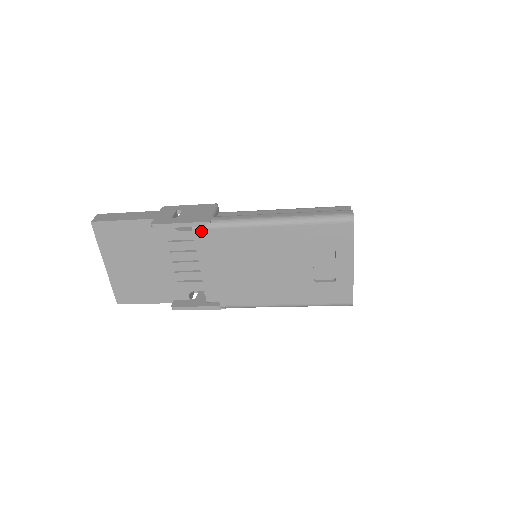
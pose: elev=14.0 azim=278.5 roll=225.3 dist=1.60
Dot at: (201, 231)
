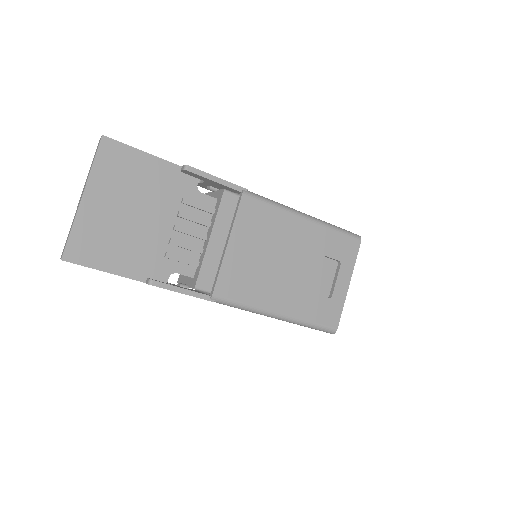
Dot at: (231, 197)
